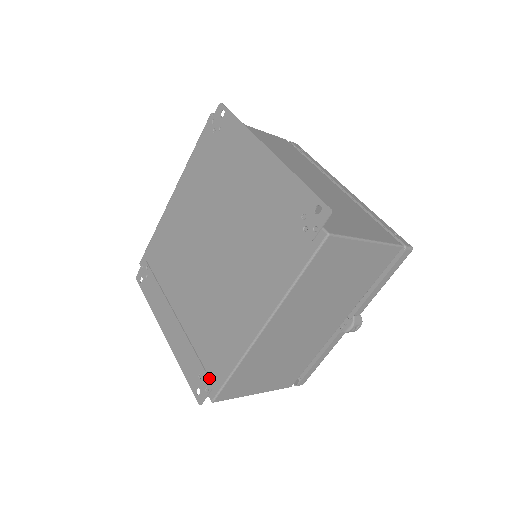
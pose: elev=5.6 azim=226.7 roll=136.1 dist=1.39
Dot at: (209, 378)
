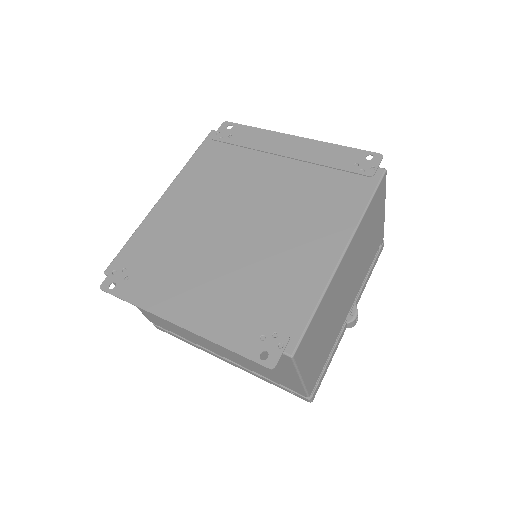
Dot at: (280, 331)
